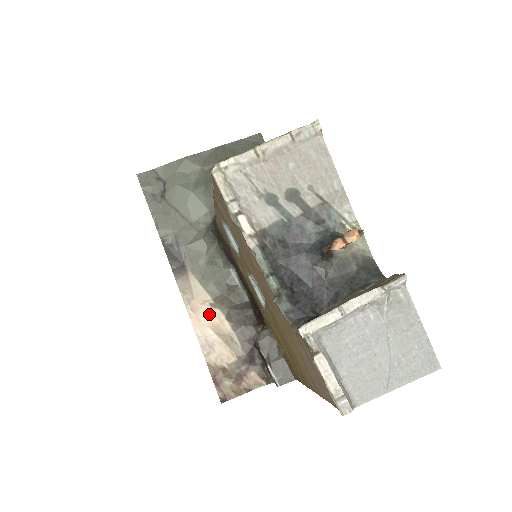
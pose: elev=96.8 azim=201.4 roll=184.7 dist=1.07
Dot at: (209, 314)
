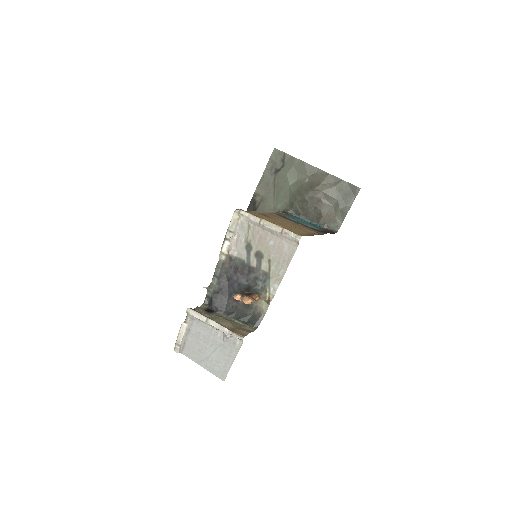
Dot at: occluded
